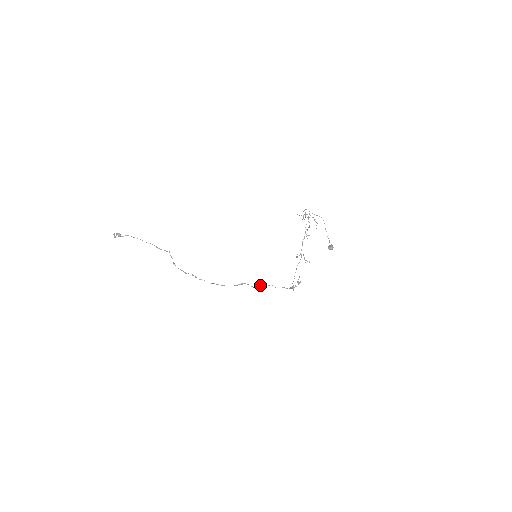
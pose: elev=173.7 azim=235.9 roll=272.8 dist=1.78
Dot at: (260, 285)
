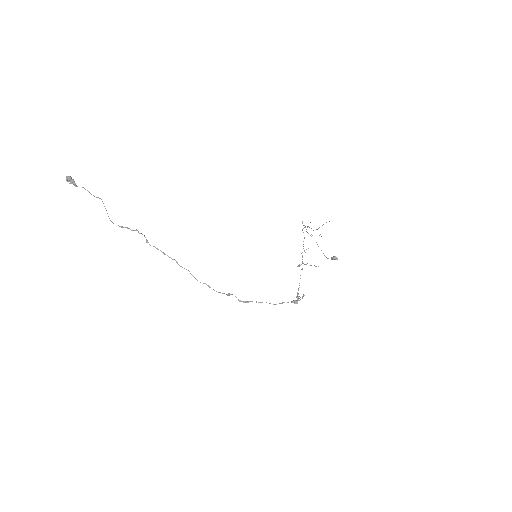
Dot at: (251, 301)
